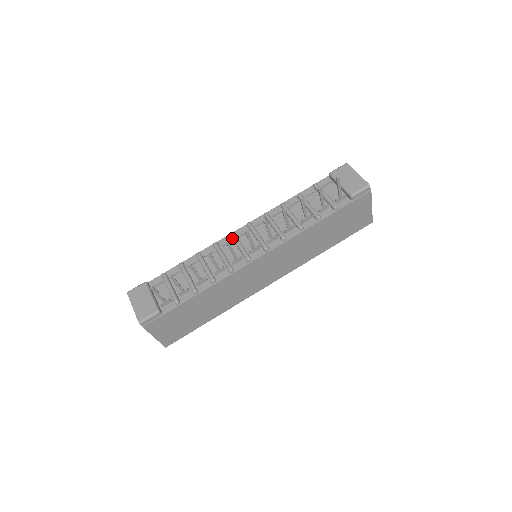
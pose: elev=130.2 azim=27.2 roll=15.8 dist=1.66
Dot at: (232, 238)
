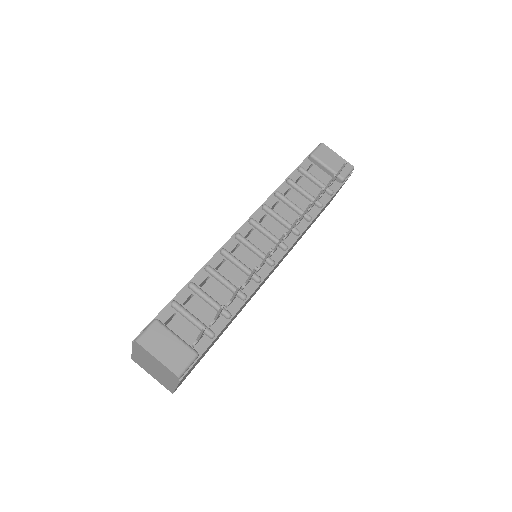
Dot at: (241, 240)
